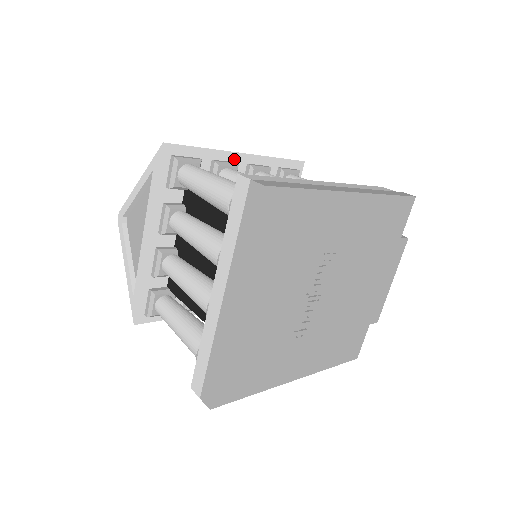
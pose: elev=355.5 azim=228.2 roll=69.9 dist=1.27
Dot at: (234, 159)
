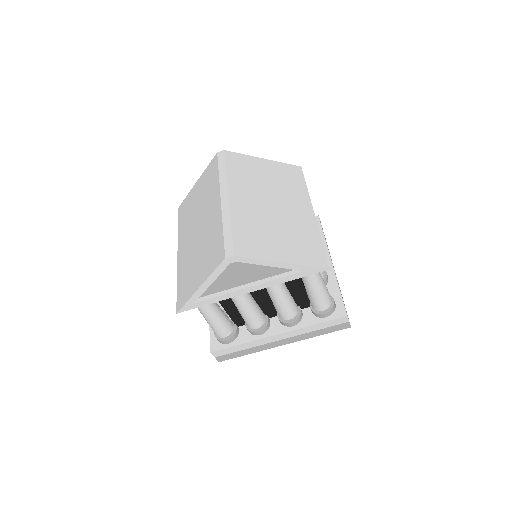
Dot at: (310, 219)
